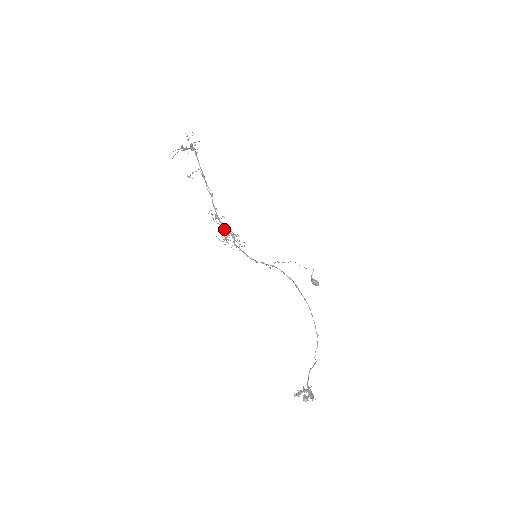
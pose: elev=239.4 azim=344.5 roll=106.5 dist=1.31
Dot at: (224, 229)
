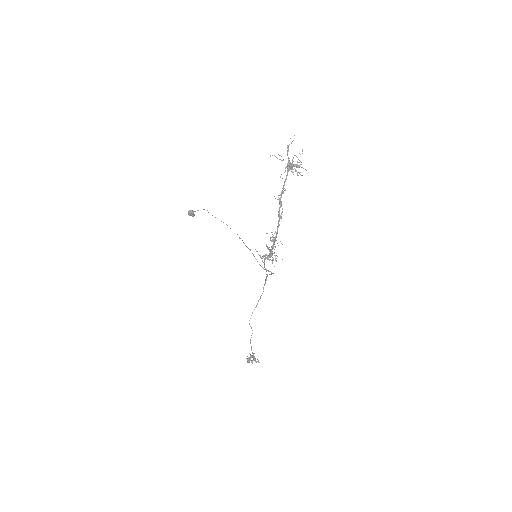
Dot at: (267, 246)
